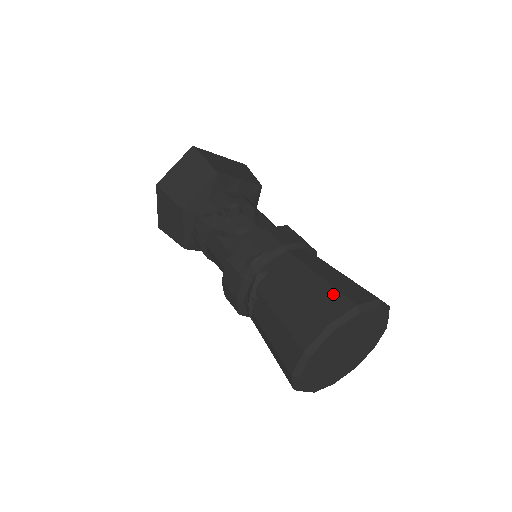
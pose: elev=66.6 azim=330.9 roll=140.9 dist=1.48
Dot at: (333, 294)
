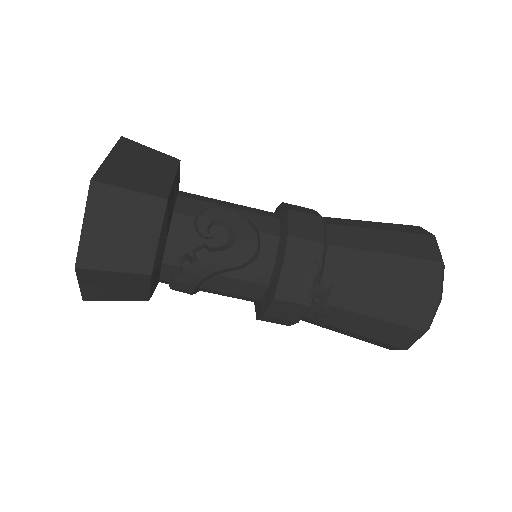
Dot at: (416, 265)
